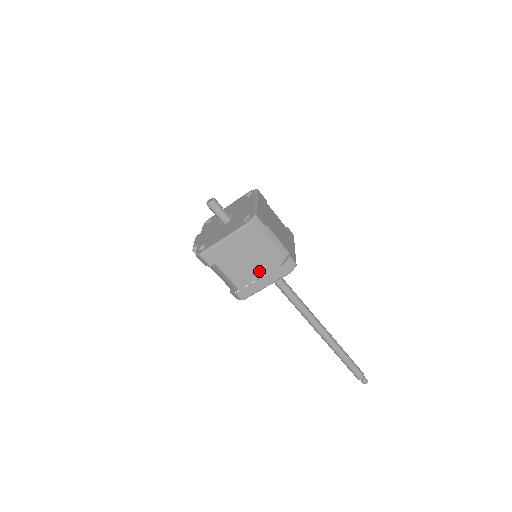
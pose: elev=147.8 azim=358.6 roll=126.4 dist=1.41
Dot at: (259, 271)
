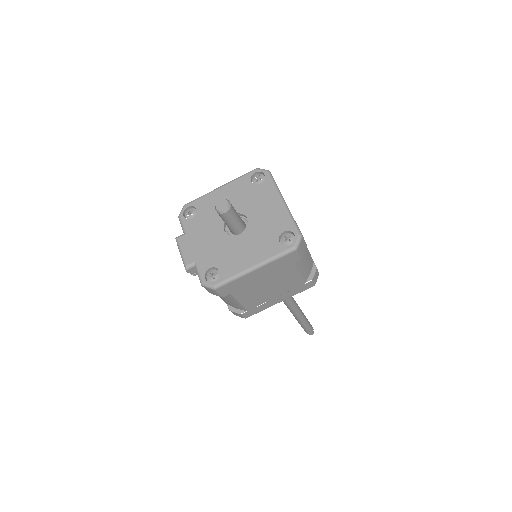
Dot at: (280, 291)
